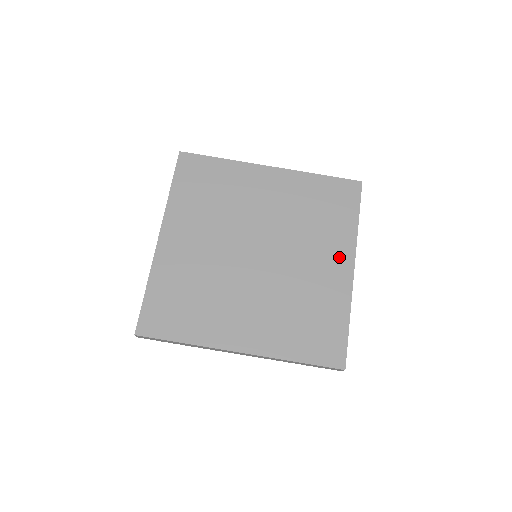
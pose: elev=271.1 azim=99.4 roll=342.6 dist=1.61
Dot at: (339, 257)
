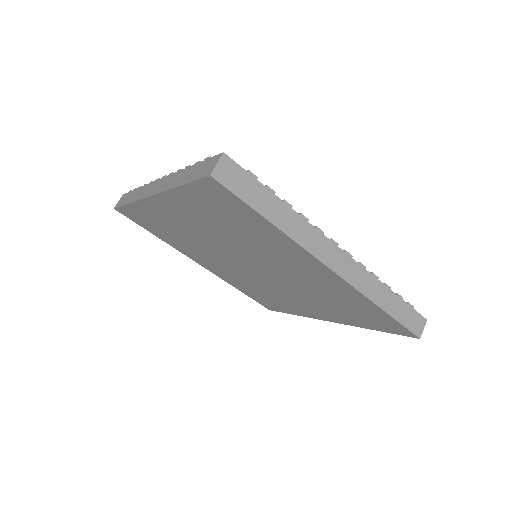
Dot at: (324, 315)
